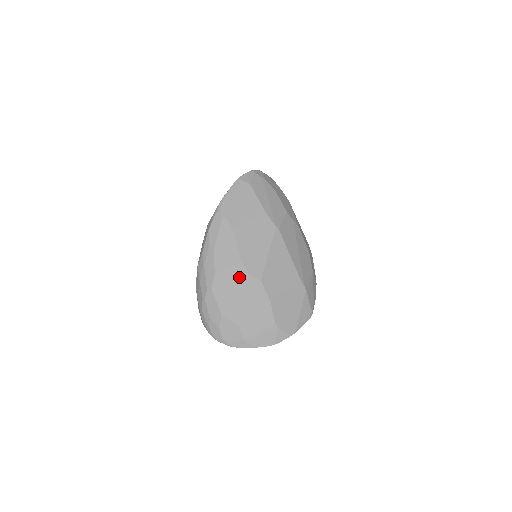
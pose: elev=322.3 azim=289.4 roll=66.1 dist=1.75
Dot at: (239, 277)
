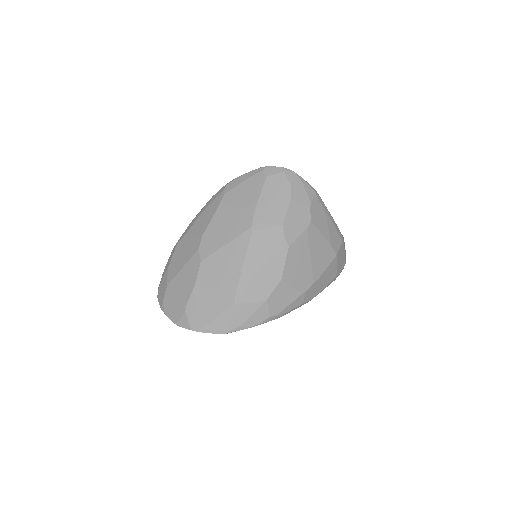
Dot at: (193, 247)
